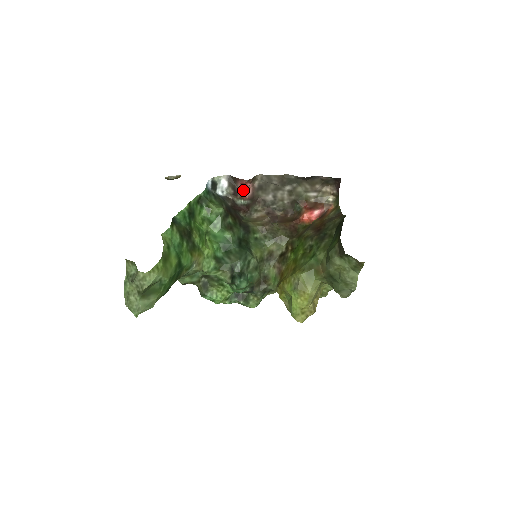
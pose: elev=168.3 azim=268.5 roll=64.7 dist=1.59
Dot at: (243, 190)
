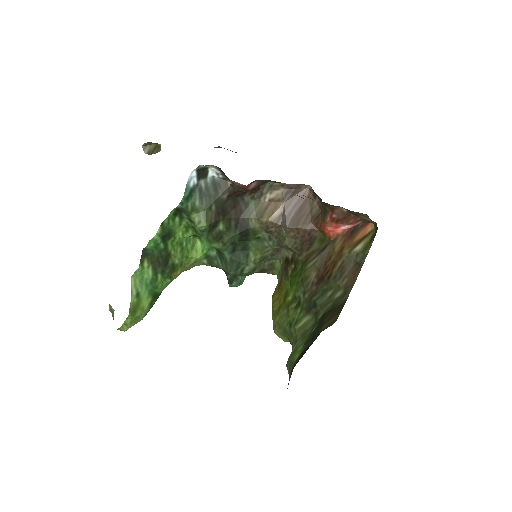
Dot at: (241, 185)
